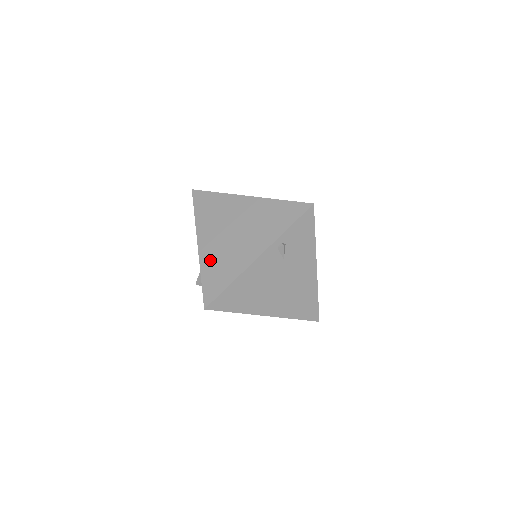
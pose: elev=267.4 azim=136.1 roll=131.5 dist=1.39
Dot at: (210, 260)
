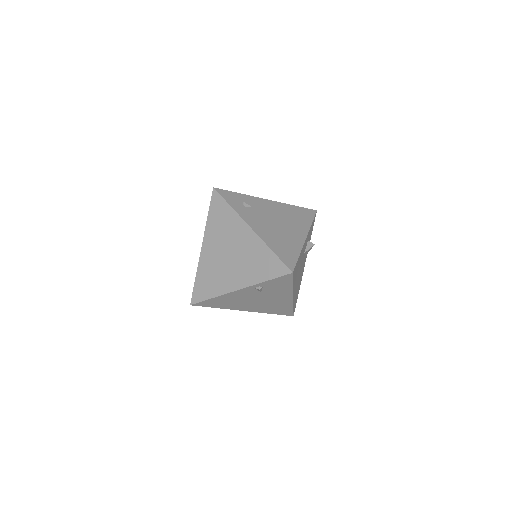
Dot at: (205, 268)
